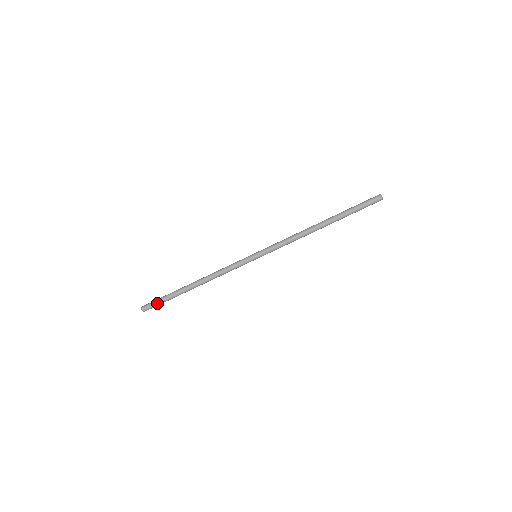
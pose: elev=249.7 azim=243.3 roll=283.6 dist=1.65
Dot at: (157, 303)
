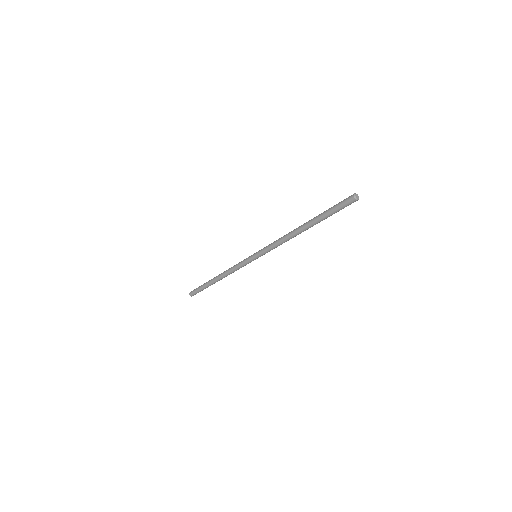
Dot at: occluded
